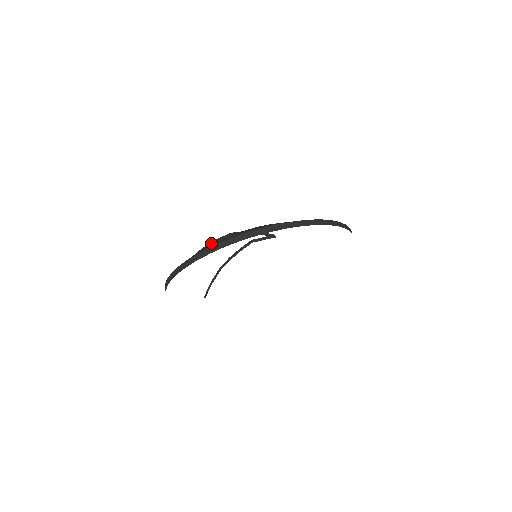
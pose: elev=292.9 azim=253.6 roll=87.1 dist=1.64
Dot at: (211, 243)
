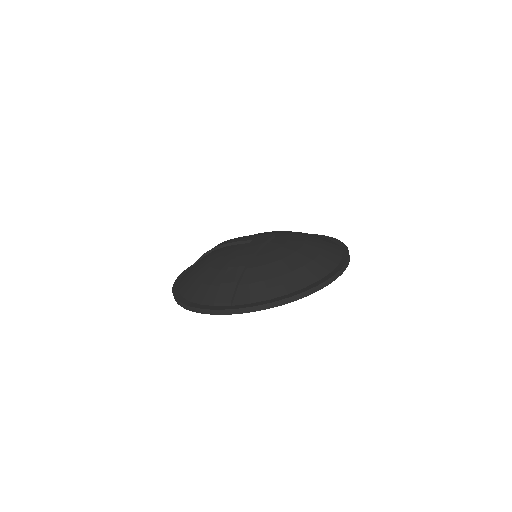
Dot at: (234, 290)
